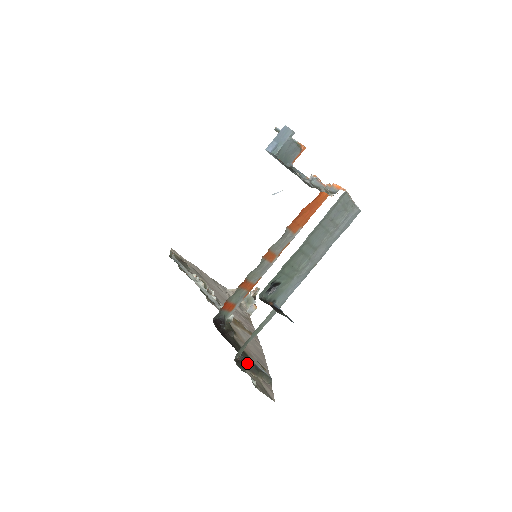
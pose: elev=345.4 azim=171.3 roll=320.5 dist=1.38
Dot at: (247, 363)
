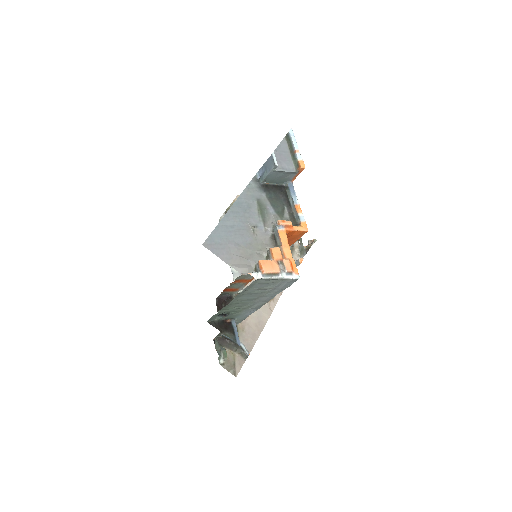
Dot at: (227, 342)
